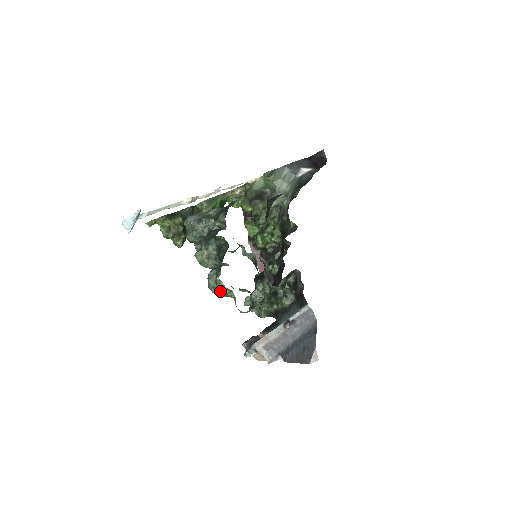
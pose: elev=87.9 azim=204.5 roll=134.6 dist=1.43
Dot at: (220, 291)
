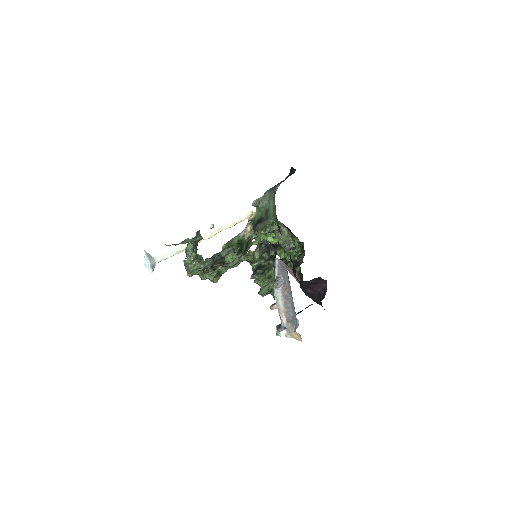
Dot at: (188, 268)
